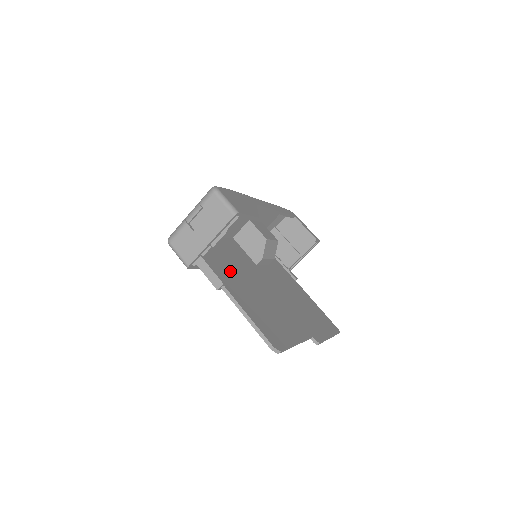
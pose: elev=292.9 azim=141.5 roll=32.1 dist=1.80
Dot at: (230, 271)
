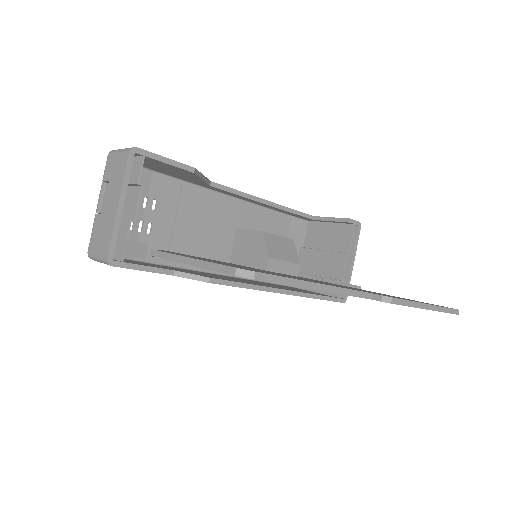
Dot at: occluded
